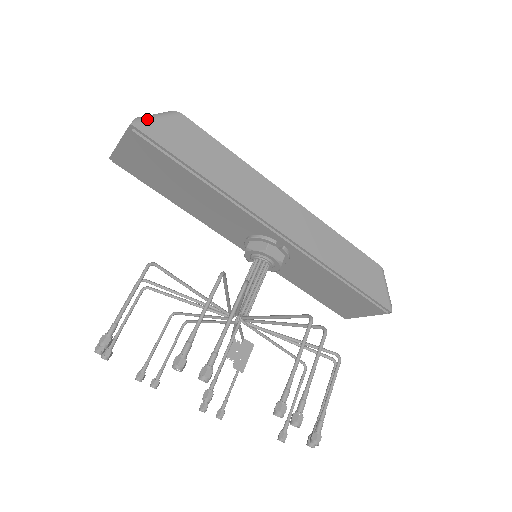
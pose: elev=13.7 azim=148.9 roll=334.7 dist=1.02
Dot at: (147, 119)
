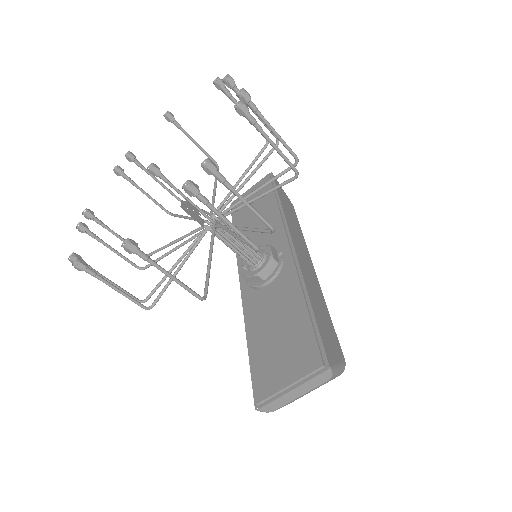
Dot at: (278, 183)
